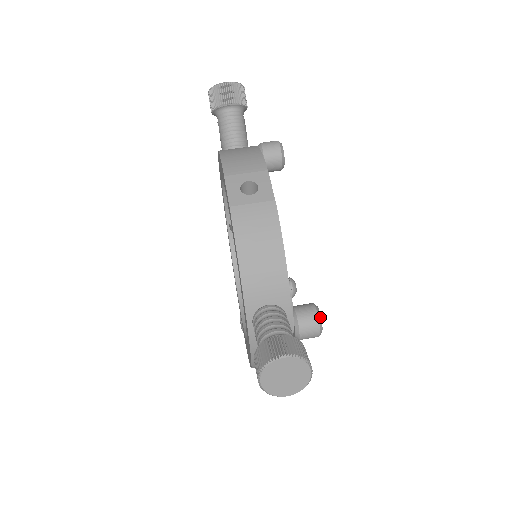
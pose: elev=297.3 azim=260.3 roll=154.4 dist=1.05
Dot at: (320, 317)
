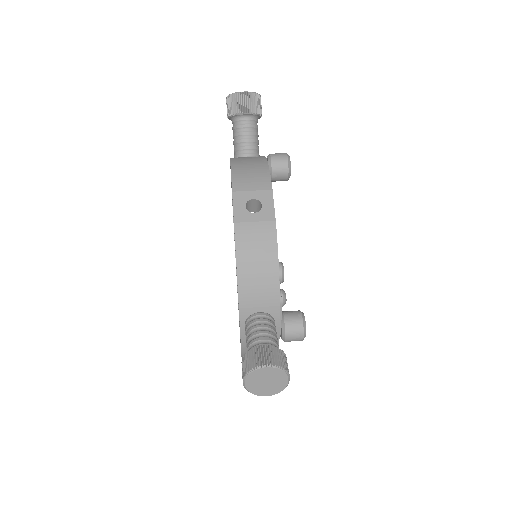
Dot at: (305, 325)
